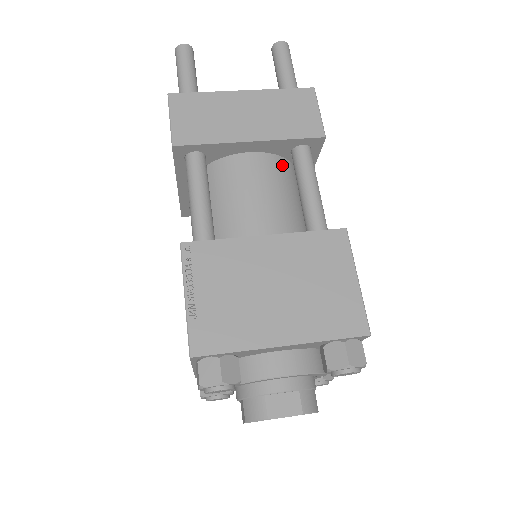
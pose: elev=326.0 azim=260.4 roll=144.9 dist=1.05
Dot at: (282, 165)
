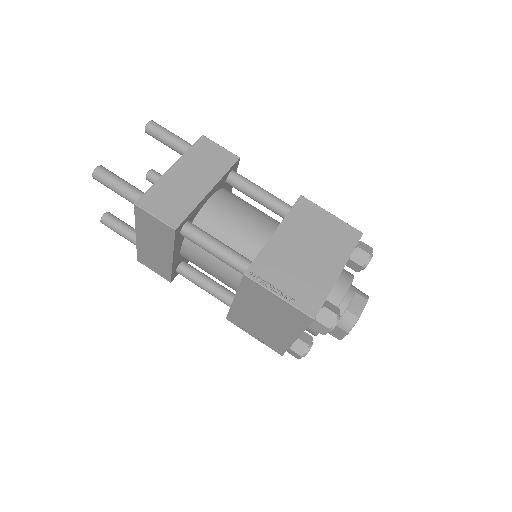
Dot at: (227, 193)
